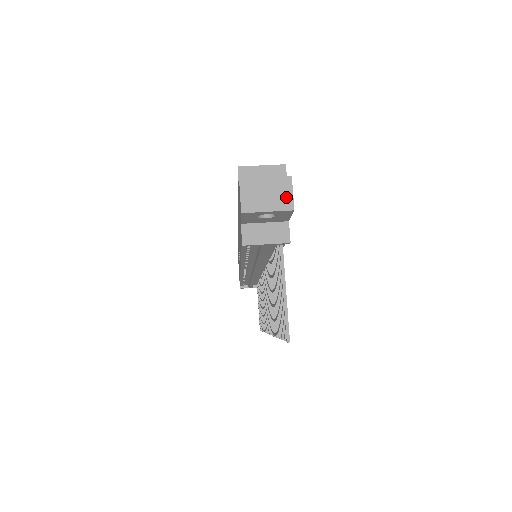
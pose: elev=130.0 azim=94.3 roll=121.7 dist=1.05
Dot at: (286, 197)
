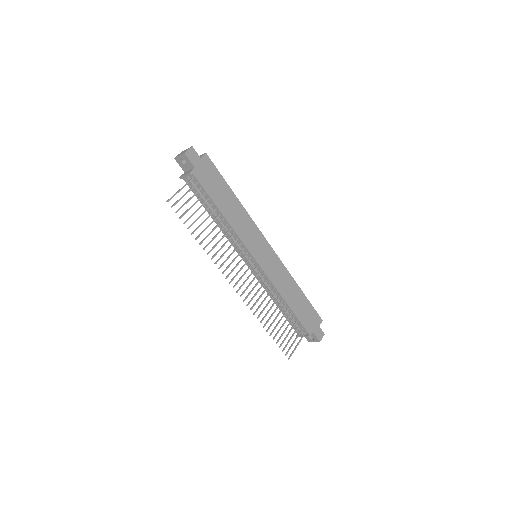
Dot at: (186, 151)
